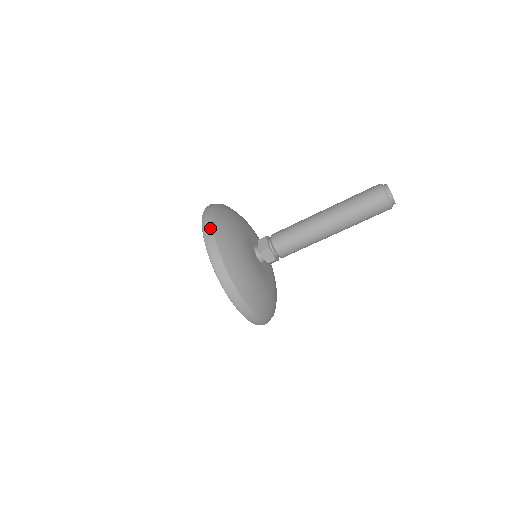
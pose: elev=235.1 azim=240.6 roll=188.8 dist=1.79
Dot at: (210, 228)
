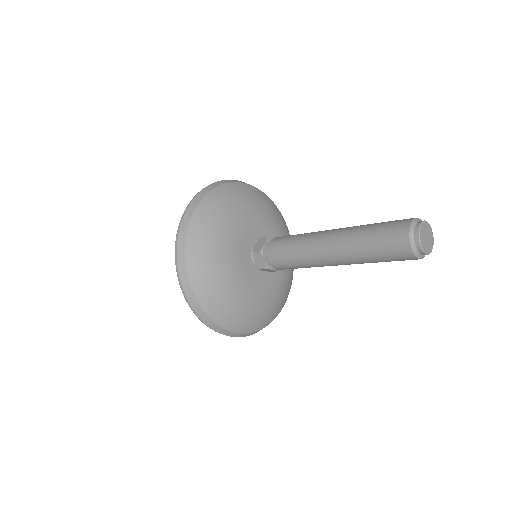
Dot at: (195, 203)
